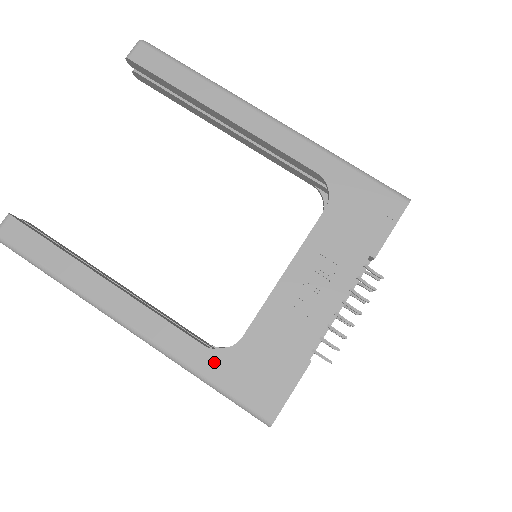
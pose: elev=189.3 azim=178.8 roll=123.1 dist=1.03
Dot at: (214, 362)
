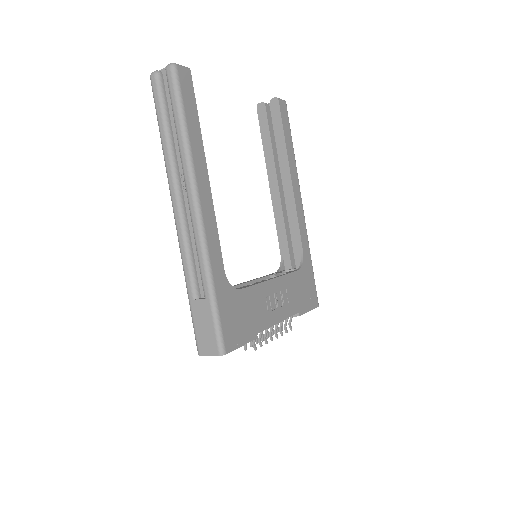
Dot at: (223, 286)
